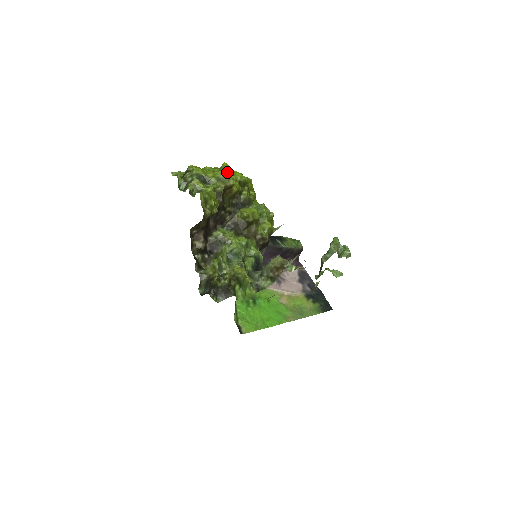
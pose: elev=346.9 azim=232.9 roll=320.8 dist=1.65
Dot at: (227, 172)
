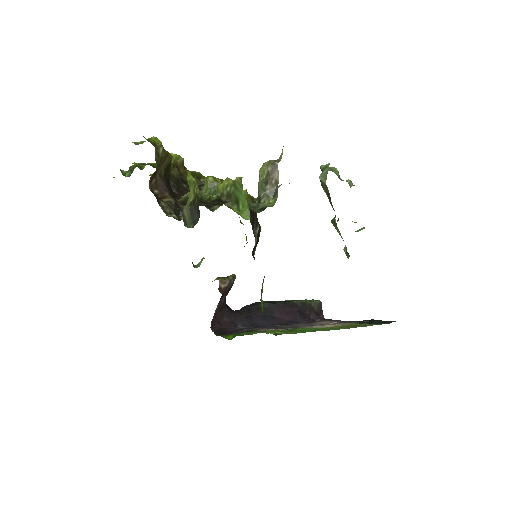
Dot at: (172, 154)
